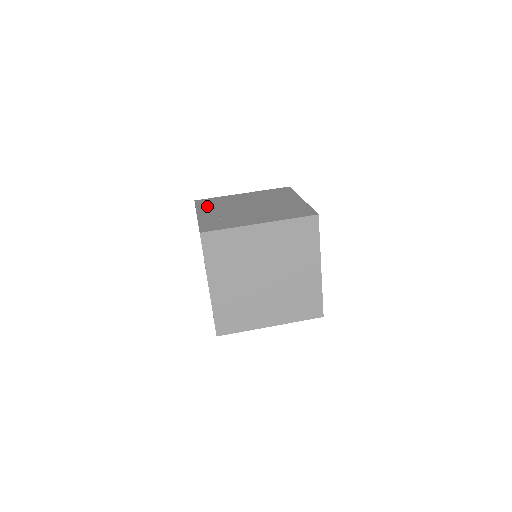
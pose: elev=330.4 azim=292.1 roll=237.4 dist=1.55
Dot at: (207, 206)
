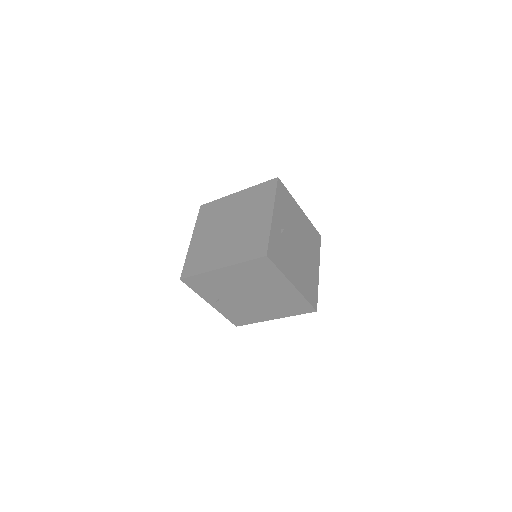
Dot at: occluded
